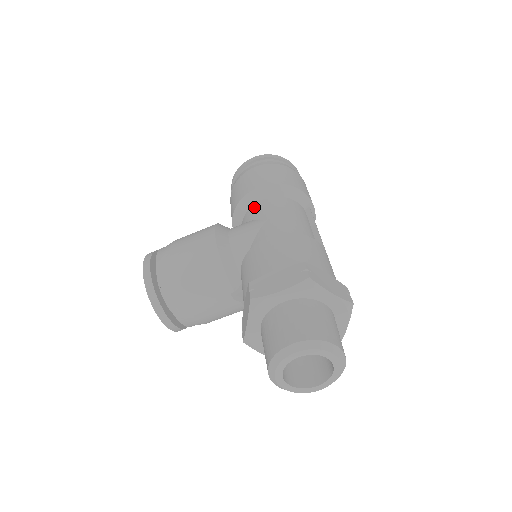
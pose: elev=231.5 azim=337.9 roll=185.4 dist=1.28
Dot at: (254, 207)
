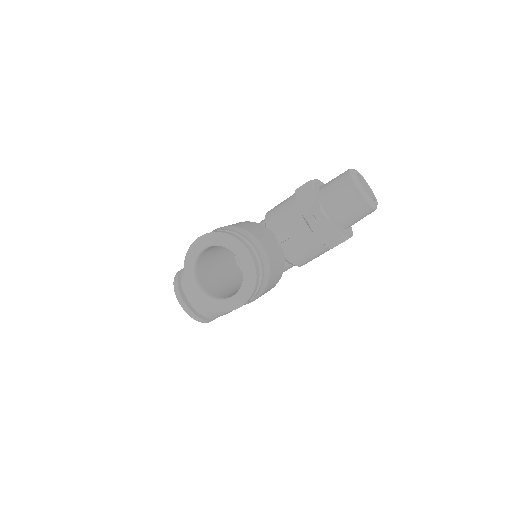
Dot at: occluded
